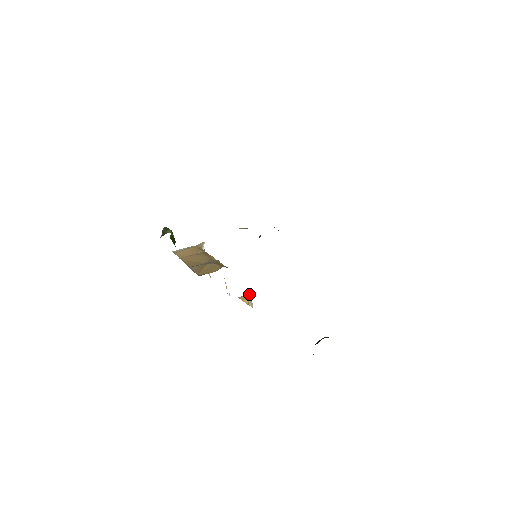
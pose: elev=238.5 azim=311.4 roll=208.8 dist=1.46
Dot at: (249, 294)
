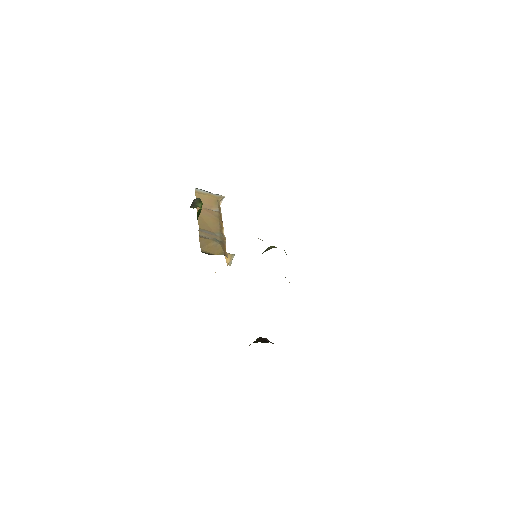
Dot at: (234, 255)
